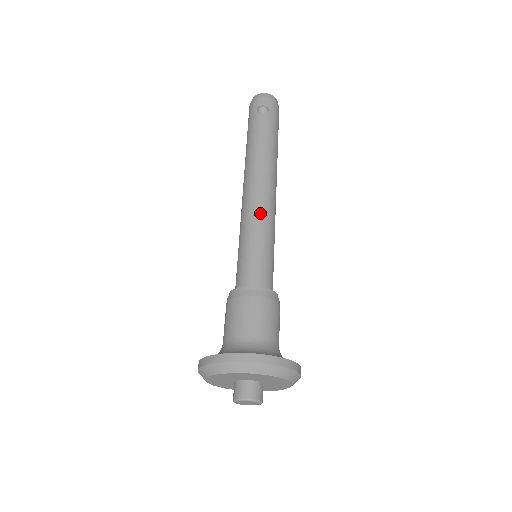
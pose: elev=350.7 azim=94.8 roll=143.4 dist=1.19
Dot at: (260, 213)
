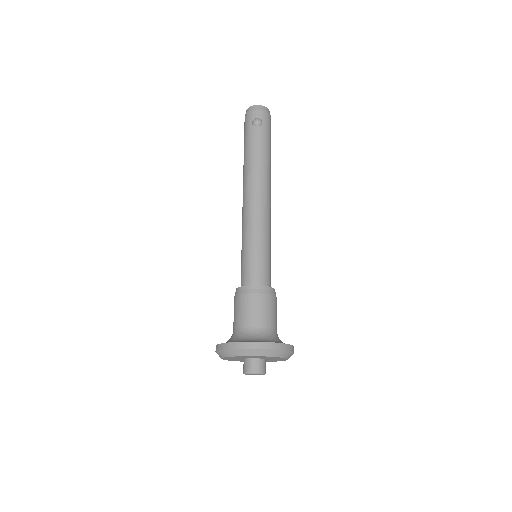
Dot at: (259, 221)
